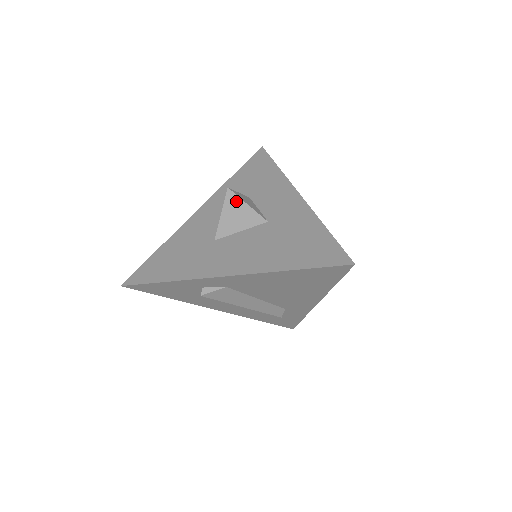
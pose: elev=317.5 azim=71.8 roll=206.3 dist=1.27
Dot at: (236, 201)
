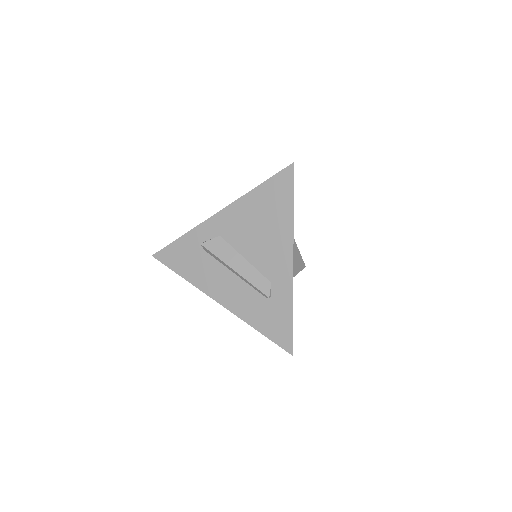
Dot at: occluded
